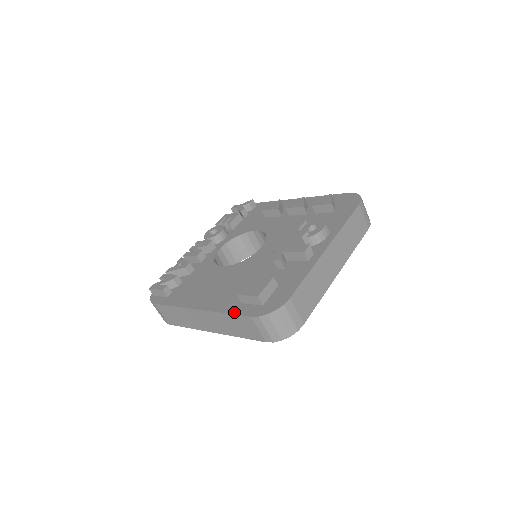
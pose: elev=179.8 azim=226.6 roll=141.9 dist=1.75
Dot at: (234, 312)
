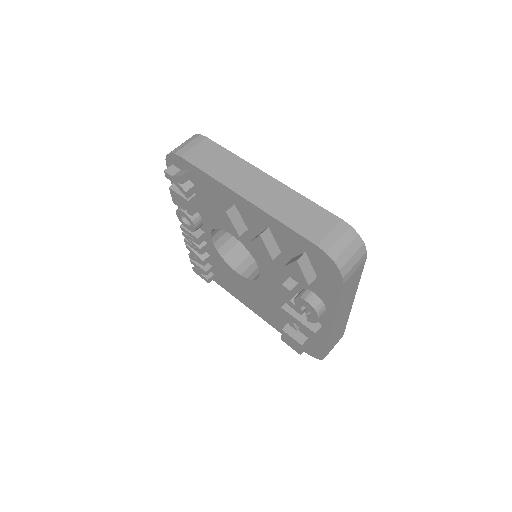
Dot at: occluded
